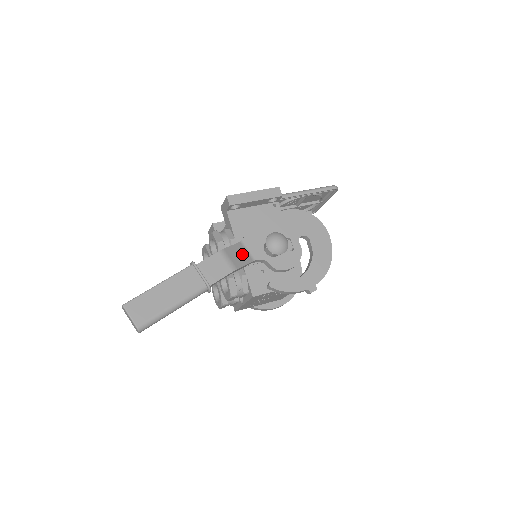
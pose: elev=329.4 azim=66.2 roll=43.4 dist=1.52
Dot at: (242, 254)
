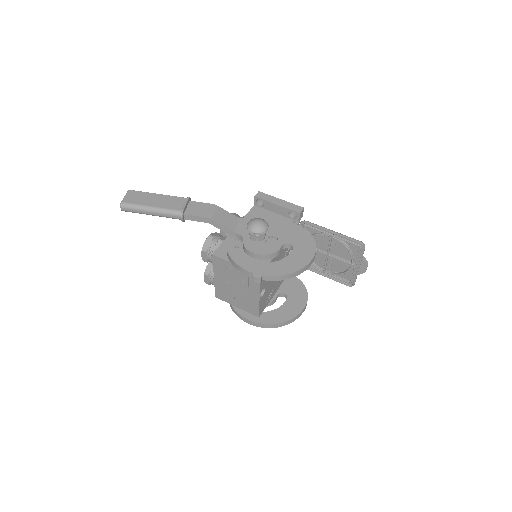
Dot at: (230, 221)
